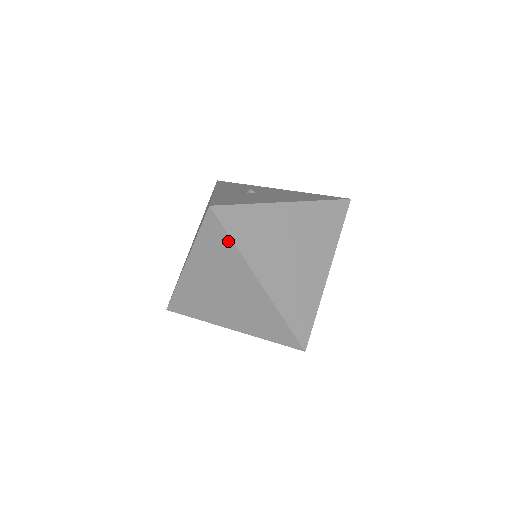
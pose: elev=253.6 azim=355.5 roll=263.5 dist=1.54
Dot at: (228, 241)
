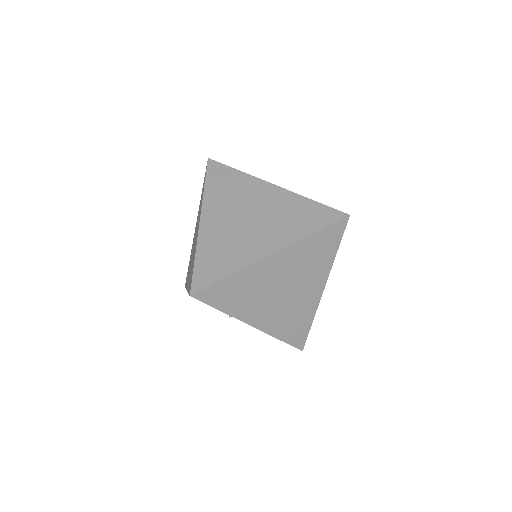
Dot at: (204, 185)
